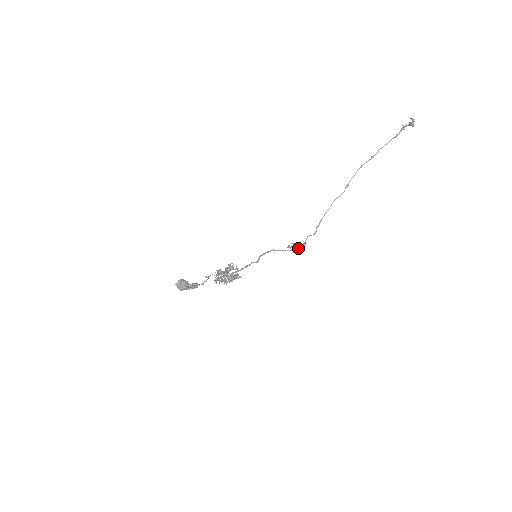
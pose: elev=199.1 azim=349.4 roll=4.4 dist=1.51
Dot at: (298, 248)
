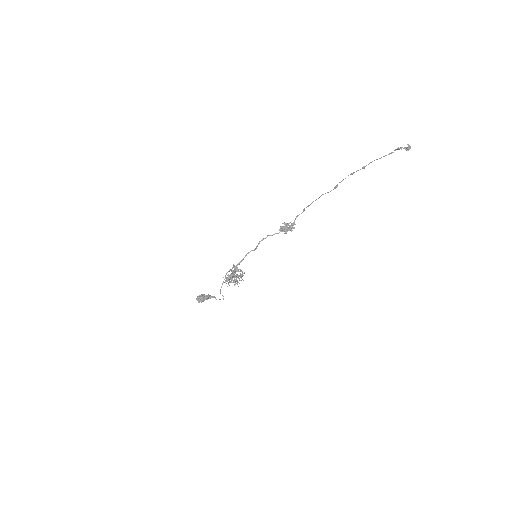
Dot at: (288, 230)
